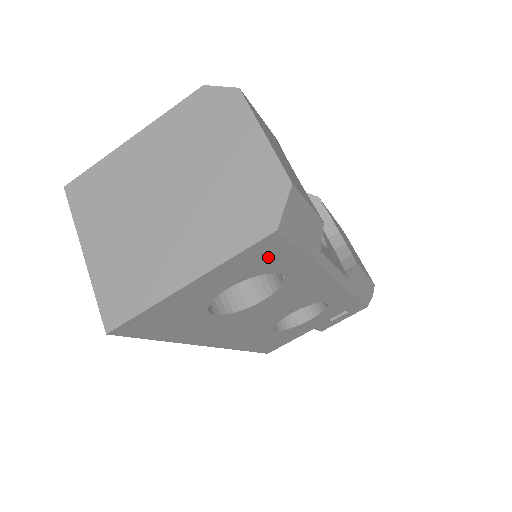
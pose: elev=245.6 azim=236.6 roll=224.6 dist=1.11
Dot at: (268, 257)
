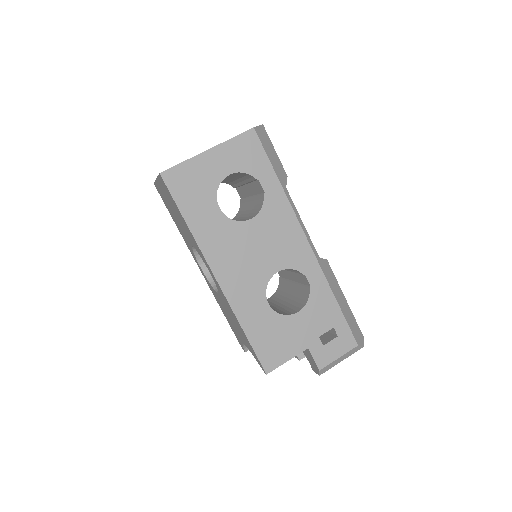
Dot at: (251, 154)
